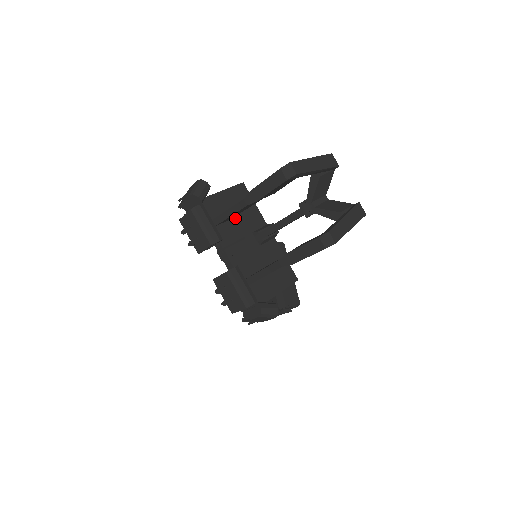
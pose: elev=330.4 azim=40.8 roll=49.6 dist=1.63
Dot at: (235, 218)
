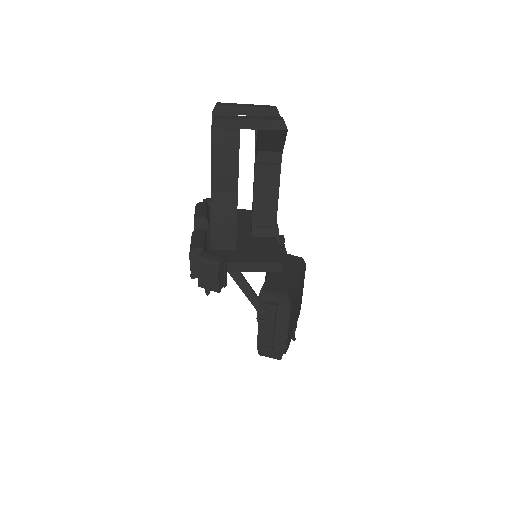
Dot at: (240, 221)
